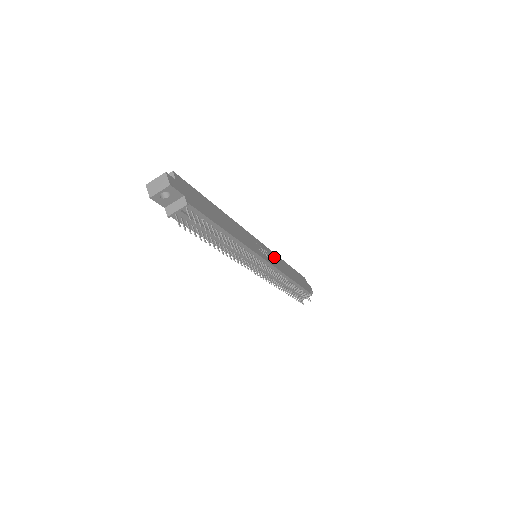
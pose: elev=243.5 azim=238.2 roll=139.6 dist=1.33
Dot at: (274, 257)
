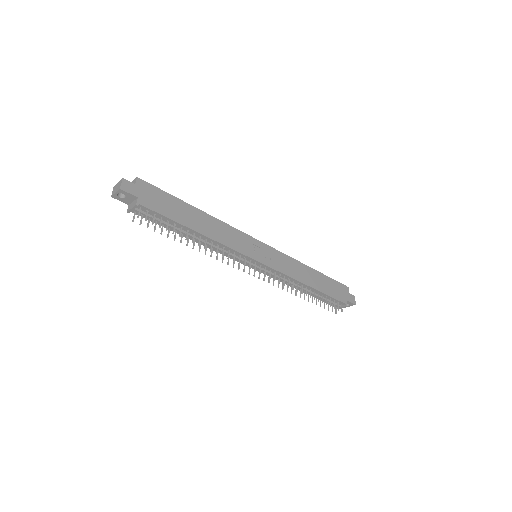
Dot at: (285, 260)
